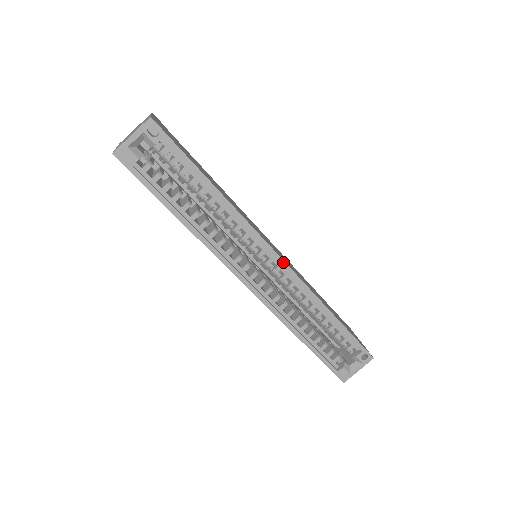
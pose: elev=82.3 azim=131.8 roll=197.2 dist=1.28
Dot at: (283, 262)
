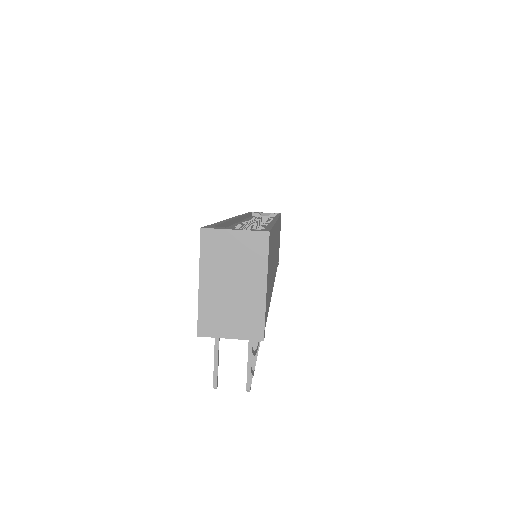
Dot at: occluded
